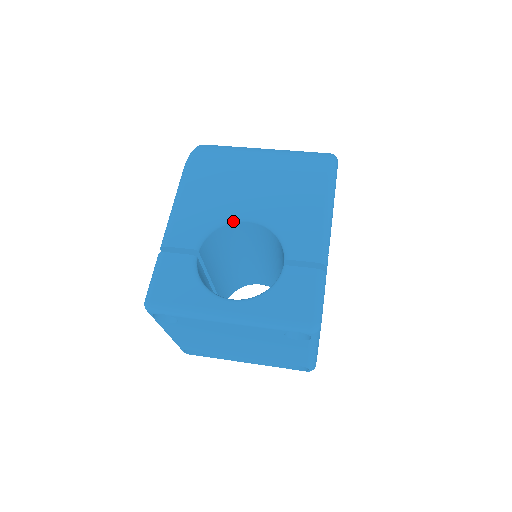
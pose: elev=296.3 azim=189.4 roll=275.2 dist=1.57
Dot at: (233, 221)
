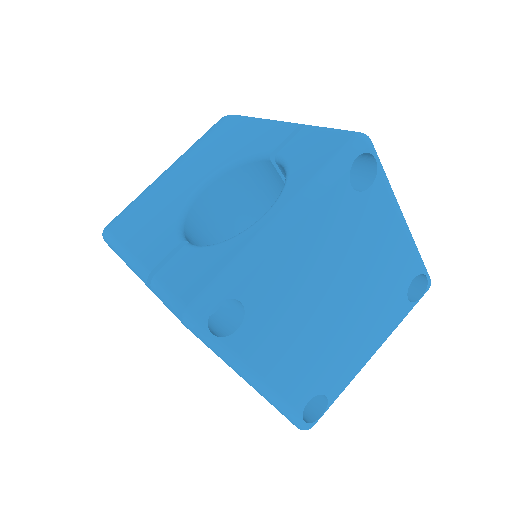
Dot at: (192, 201)
